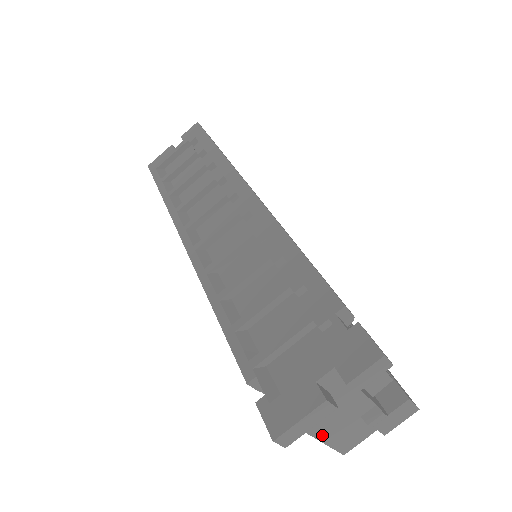
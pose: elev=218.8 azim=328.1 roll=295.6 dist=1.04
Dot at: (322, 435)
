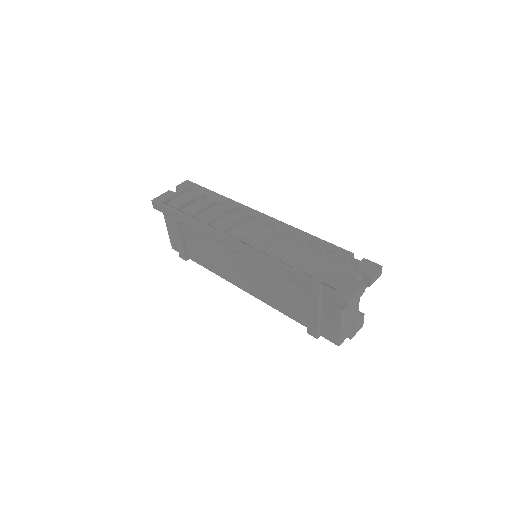
Dot at: (342, 322)
